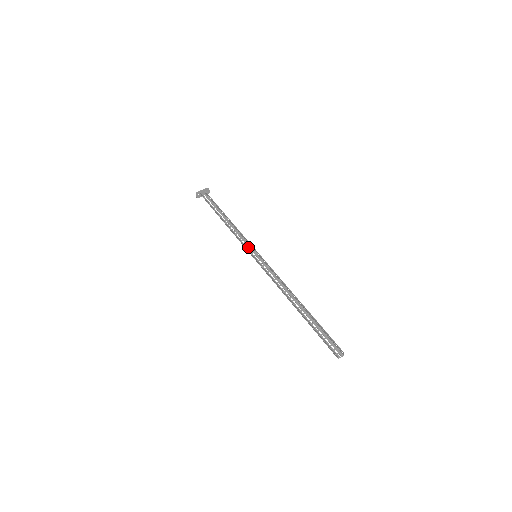
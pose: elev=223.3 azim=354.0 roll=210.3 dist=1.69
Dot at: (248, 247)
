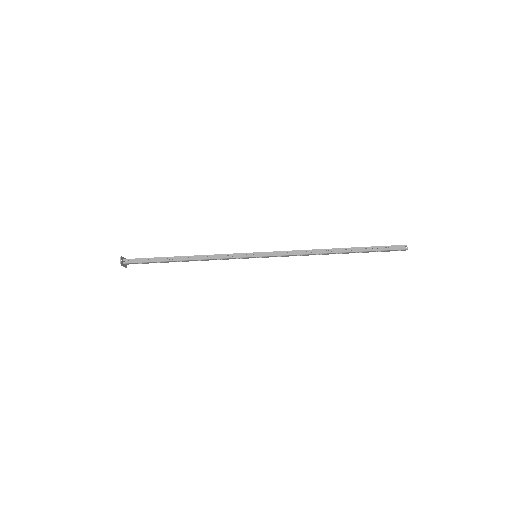
Dot at: (238, 258)
